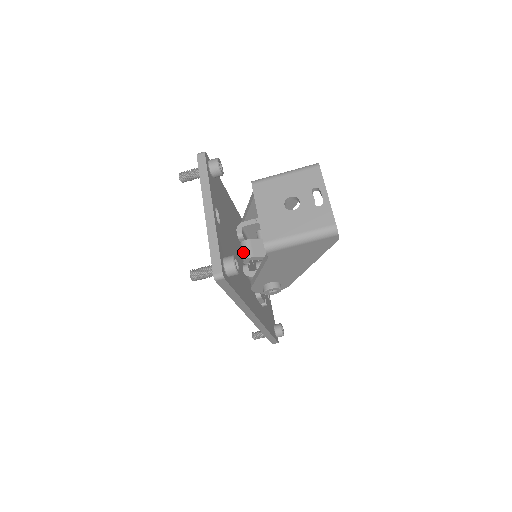
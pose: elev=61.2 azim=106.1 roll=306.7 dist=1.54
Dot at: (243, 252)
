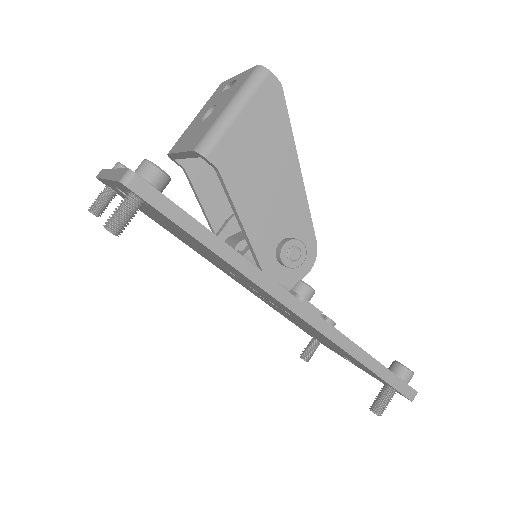
Dot at: occluded
